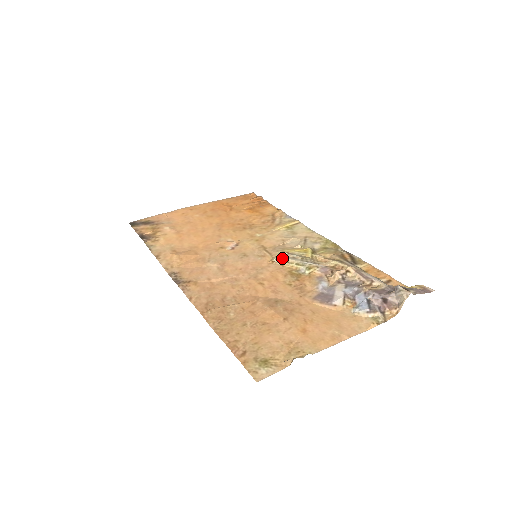
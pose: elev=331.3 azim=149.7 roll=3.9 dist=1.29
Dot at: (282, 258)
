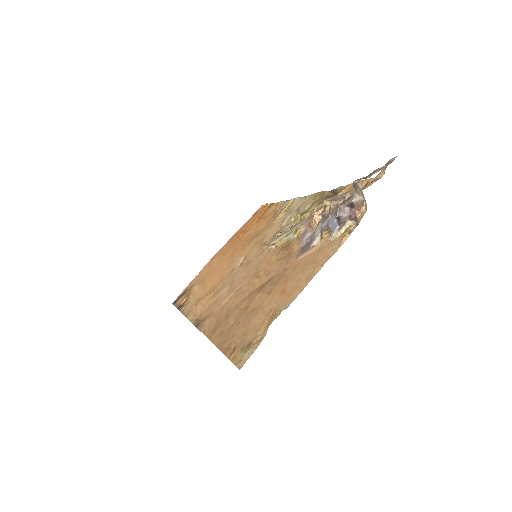
Dot at: (275, 241)
